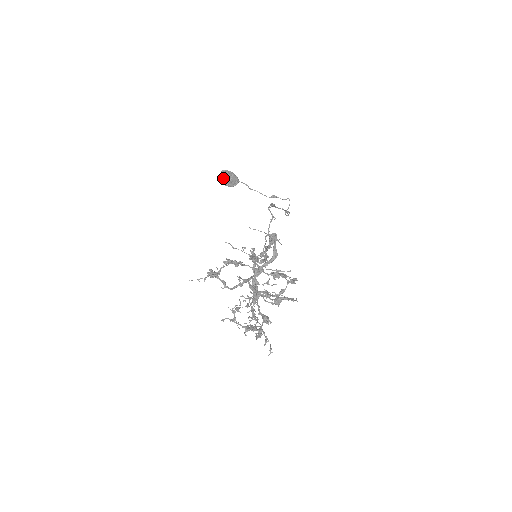
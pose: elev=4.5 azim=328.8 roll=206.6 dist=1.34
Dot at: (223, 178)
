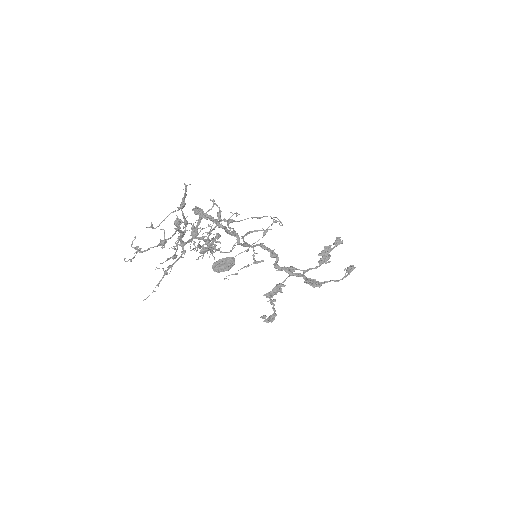
Dot at: (217, 268)
